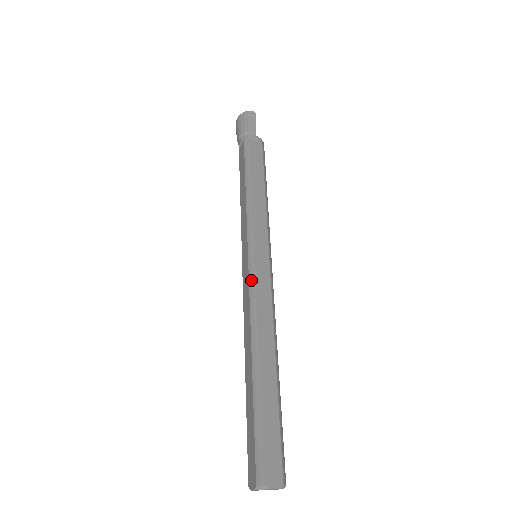
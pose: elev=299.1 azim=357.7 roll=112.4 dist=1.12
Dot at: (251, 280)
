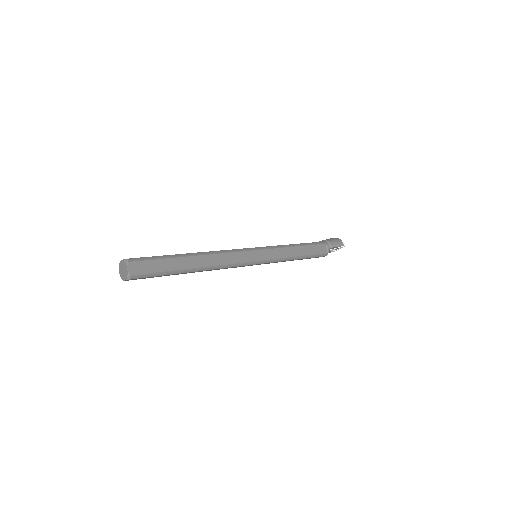
Dot at: (242, 249)
